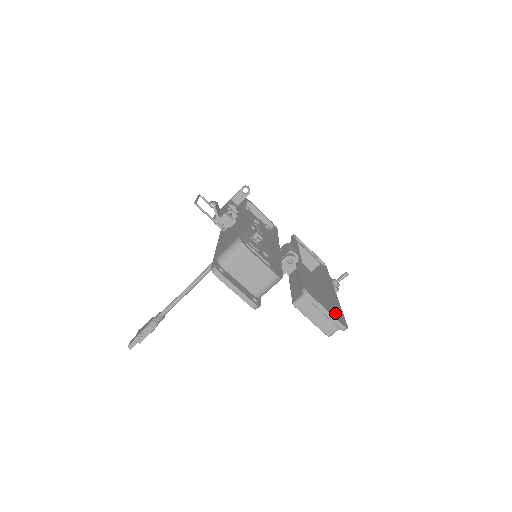
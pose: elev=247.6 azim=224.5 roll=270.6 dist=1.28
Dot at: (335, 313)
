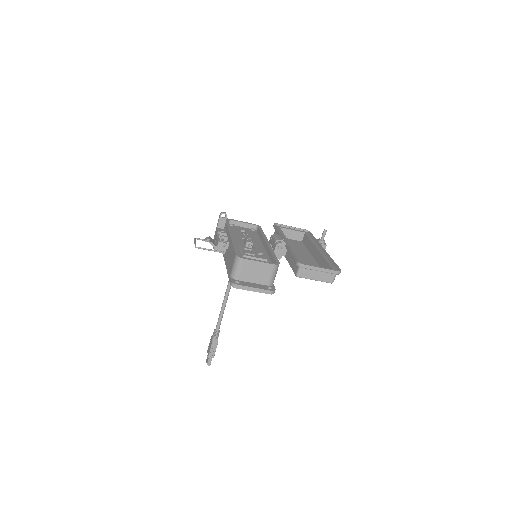
Dot at: (328, 265)
